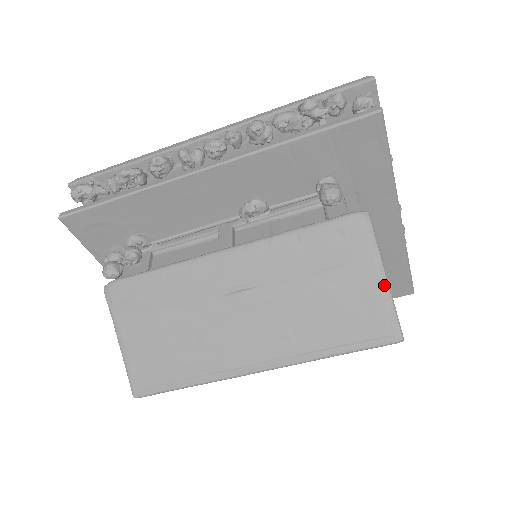
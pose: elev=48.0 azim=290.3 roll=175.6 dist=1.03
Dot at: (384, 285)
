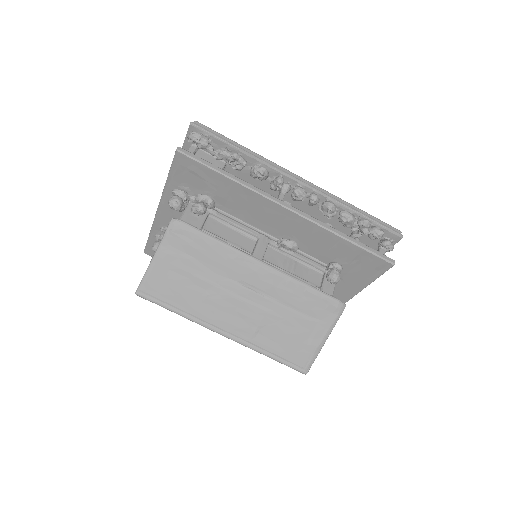
Dot at: (322, 344)
